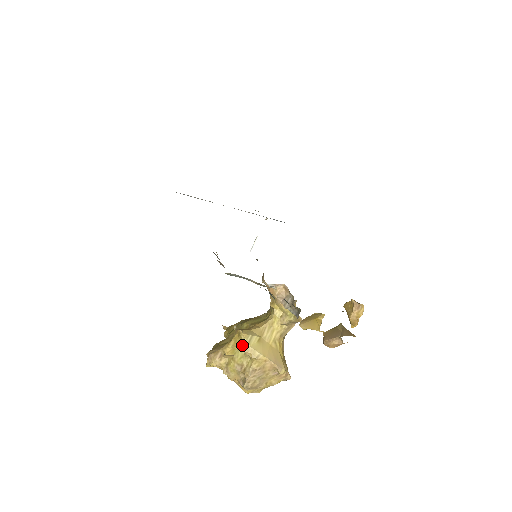
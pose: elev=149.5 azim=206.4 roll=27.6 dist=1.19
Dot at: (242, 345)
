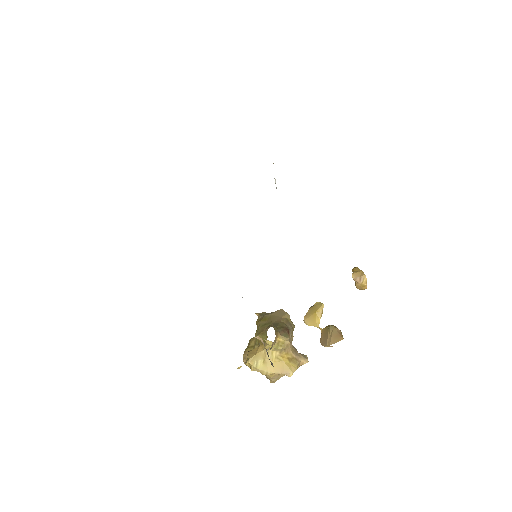
Dot at: (253, 369)
